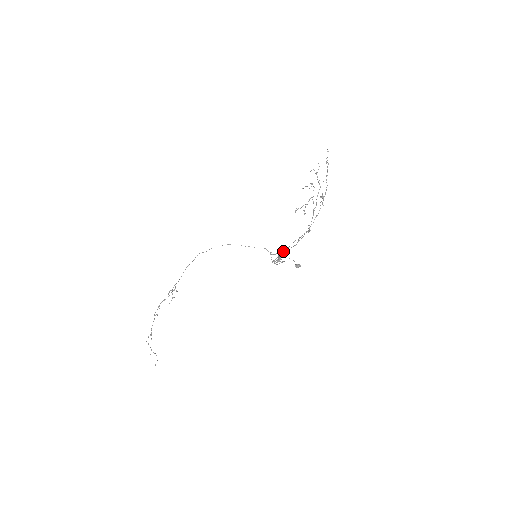
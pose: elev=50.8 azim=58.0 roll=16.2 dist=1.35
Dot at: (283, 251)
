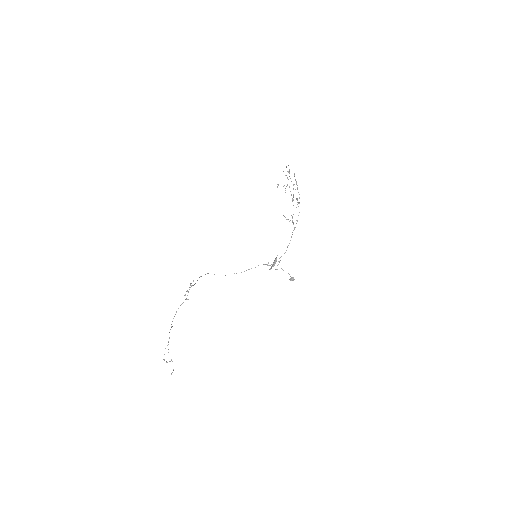
Dot at: occluded
